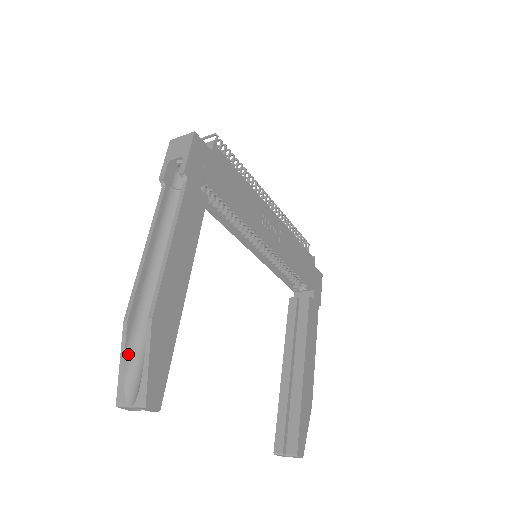
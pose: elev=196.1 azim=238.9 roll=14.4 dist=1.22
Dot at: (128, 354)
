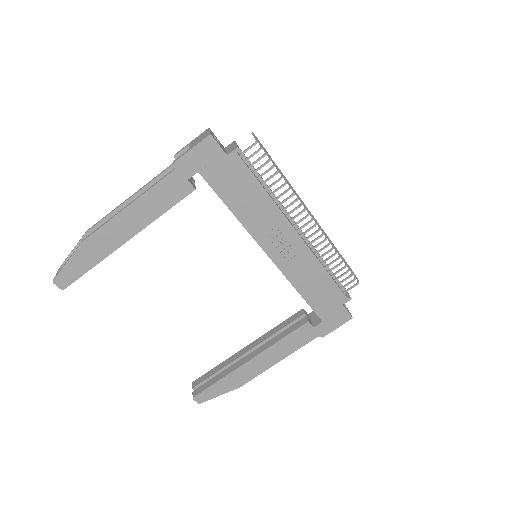
Dot at: occluded
